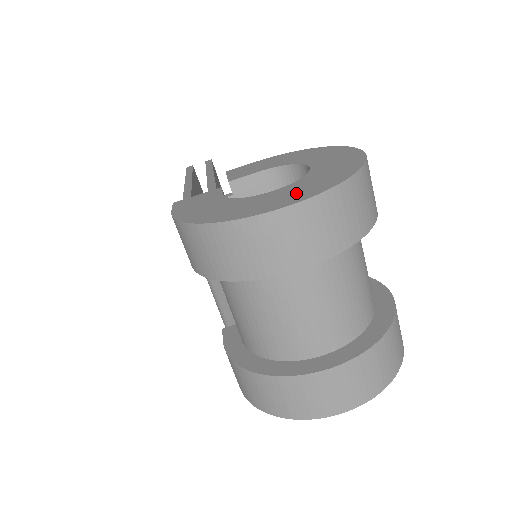
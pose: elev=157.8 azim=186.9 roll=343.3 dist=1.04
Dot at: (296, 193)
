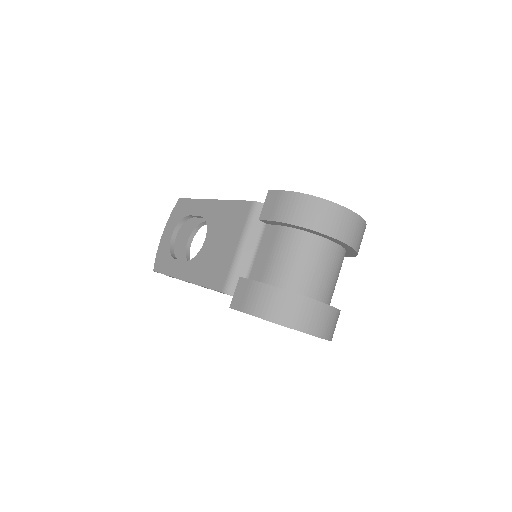
Dot at: occluded
